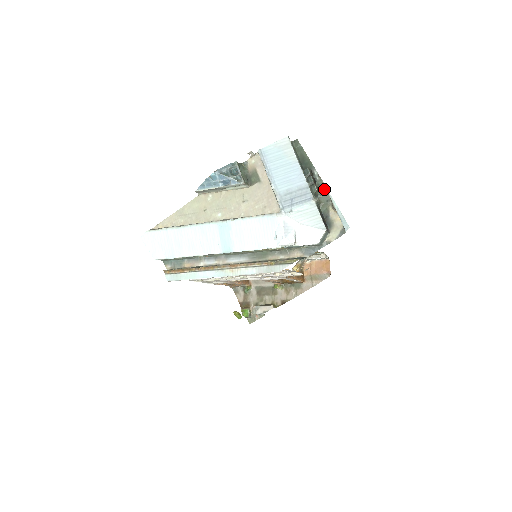
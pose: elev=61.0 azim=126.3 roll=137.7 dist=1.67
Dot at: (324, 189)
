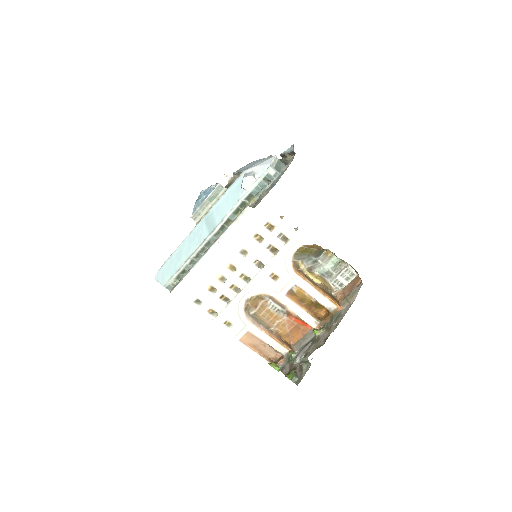
Dot at: (282, 160)
